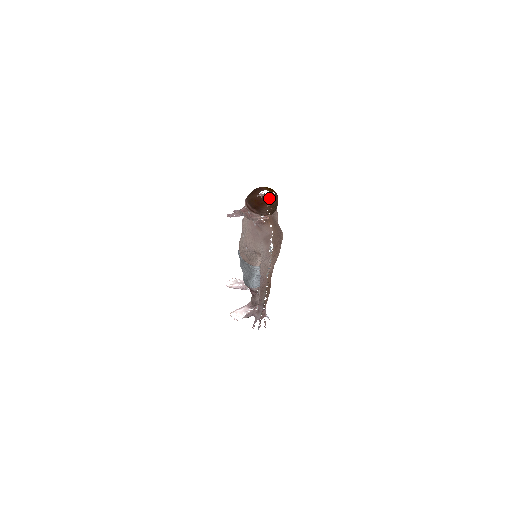
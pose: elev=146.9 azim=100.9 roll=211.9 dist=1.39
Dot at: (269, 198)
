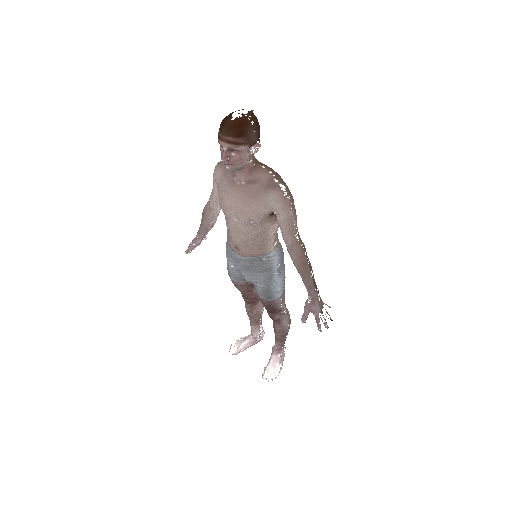
Dot at: (247, 114)
